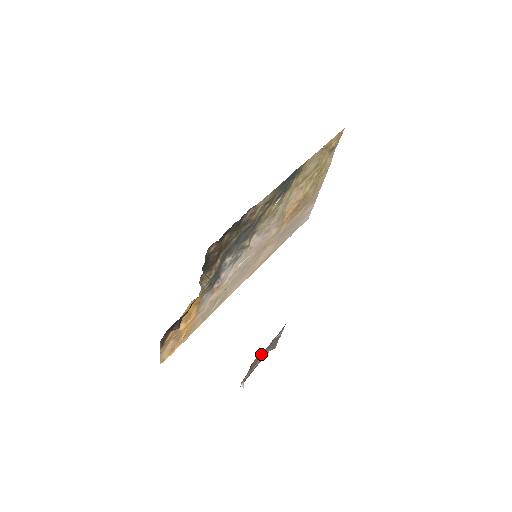
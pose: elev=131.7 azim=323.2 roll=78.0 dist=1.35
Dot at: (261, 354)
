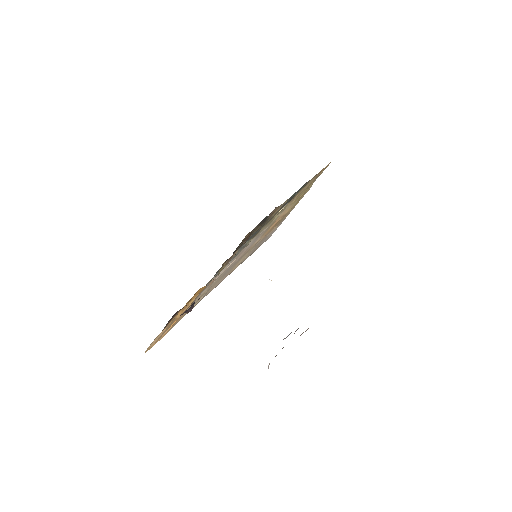
Dot at: (301, 334)
